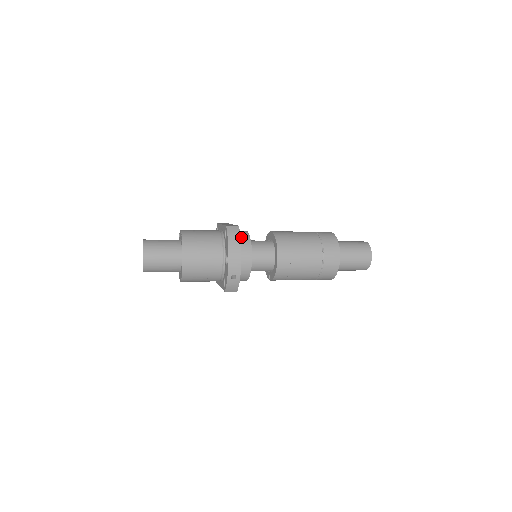
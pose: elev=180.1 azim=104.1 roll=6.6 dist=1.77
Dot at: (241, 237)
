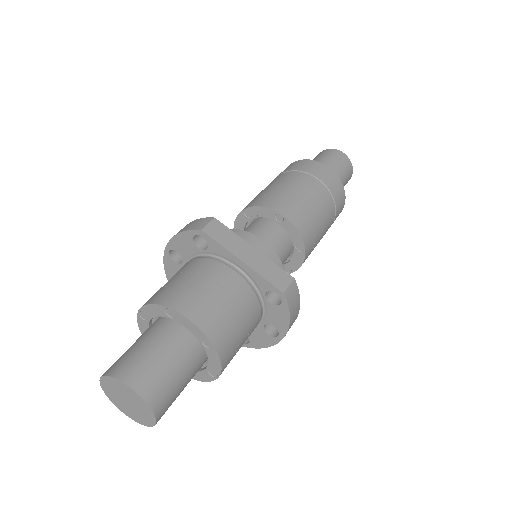
Dot at: occluded
